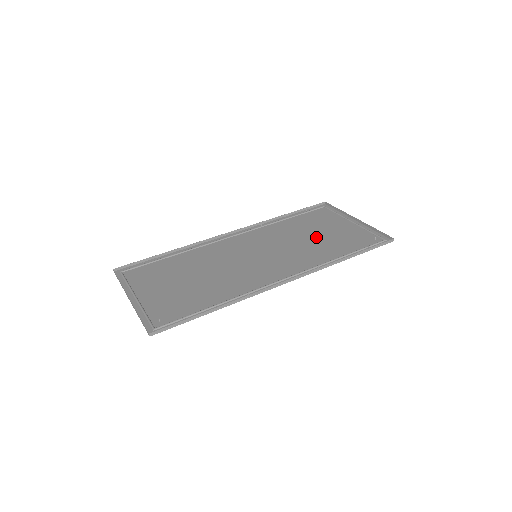
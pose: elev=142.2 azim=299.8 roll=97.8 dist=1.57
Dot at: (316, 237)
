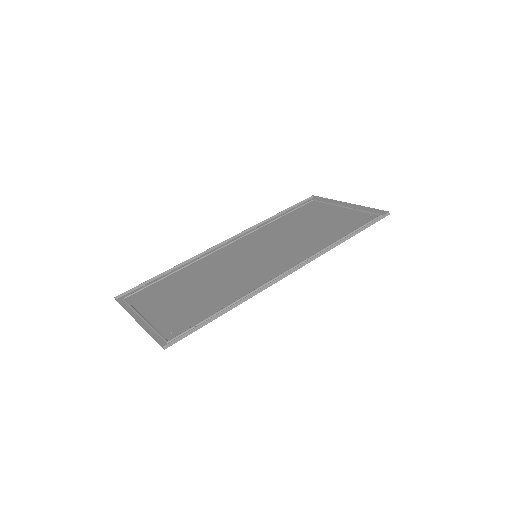
Dot at: (312, 227)
